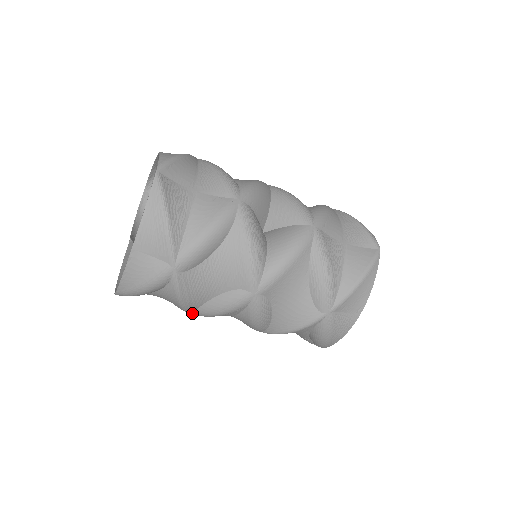
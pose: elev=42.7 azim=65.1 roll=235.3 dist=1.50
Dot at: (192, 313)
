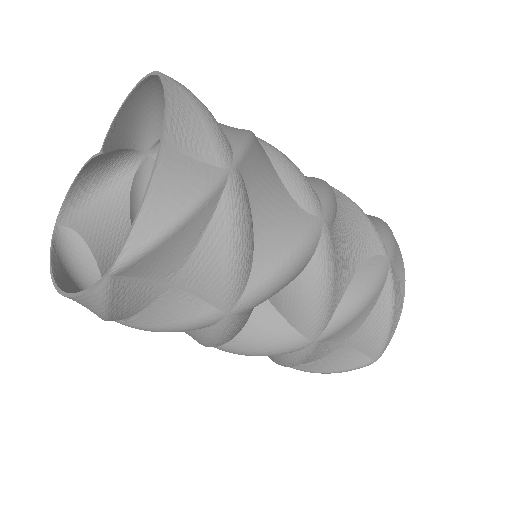
Dot at: occluded
